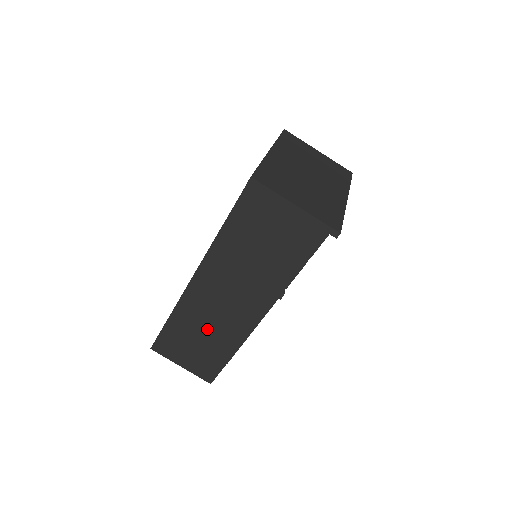
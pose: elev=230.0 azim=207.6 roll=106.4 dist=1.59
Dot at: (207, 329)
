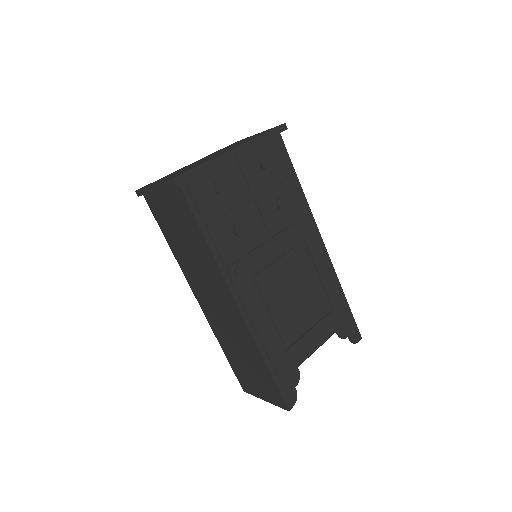
Dot at: (237, 344)
